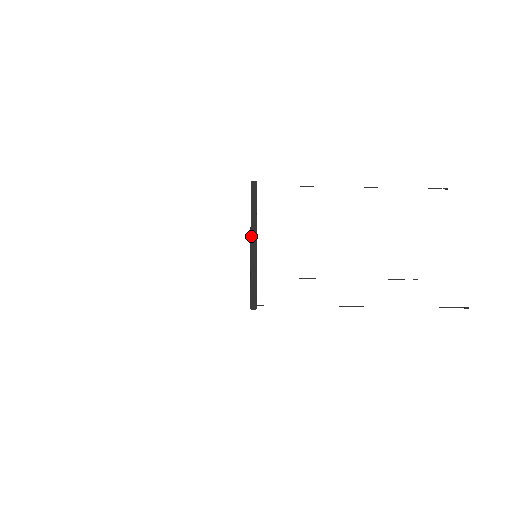
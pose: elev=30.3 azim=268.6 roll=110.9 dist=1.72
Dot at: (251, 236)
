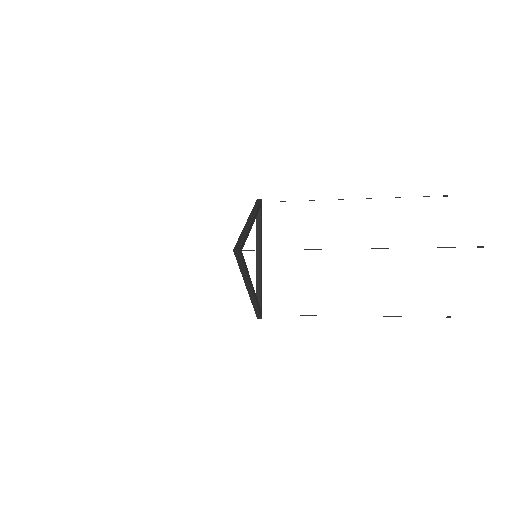
Dot at: (246, 286)
